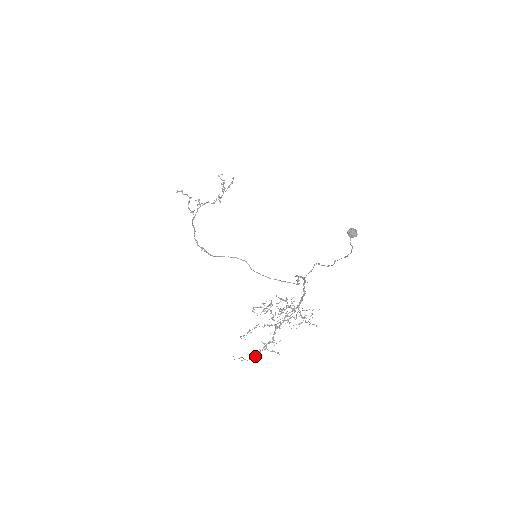
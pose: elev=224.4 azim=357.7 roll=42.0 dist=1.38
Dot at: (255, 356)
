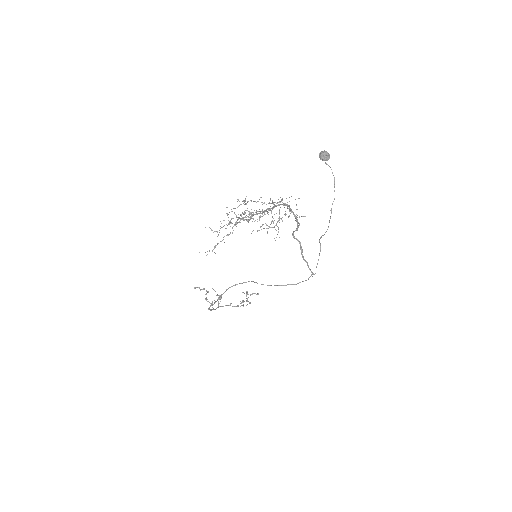
Dot at: (228, 235)
